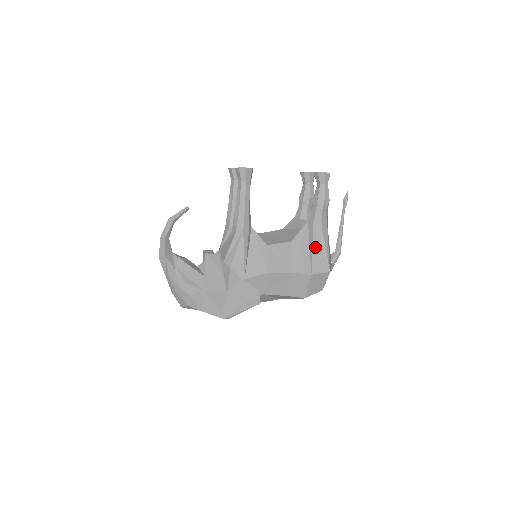
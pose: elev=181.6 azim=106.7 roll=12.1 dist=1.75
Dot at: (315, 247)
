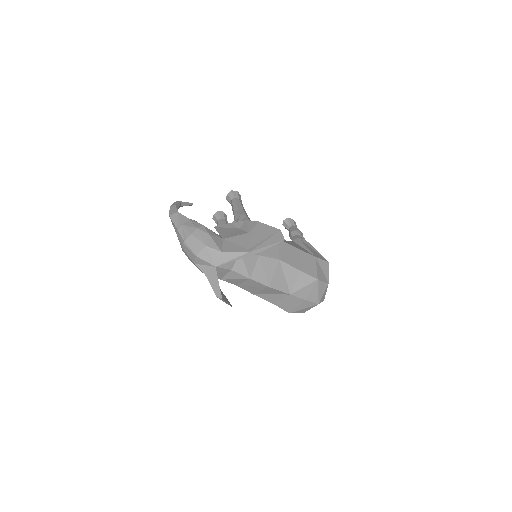
Dot at: (308, 247)
